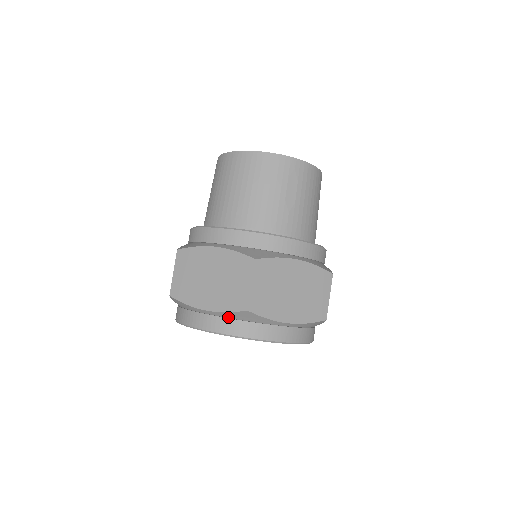
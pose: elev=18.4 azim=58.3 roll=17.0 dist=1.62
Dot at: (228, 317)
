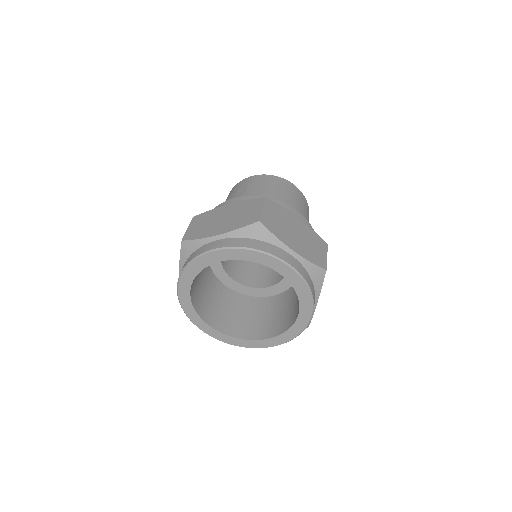
Dot at: occluded
